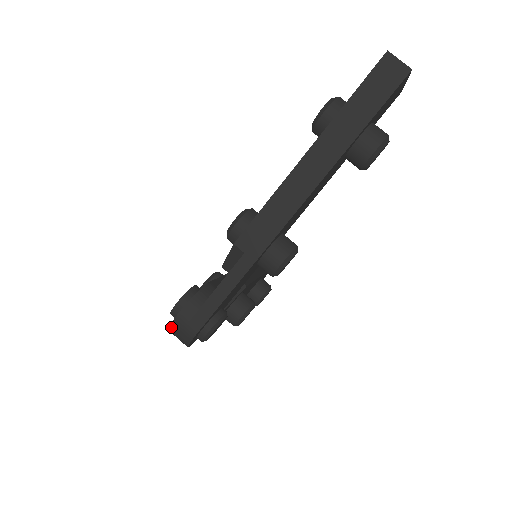
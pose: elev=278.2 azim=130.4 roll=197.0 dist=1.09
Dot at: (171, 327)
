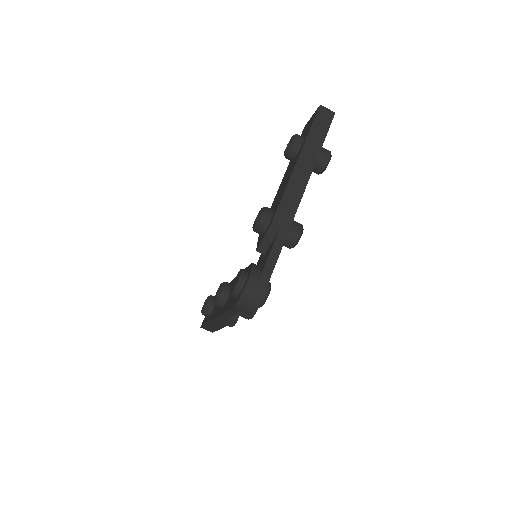
Dot at: (242, 295)
